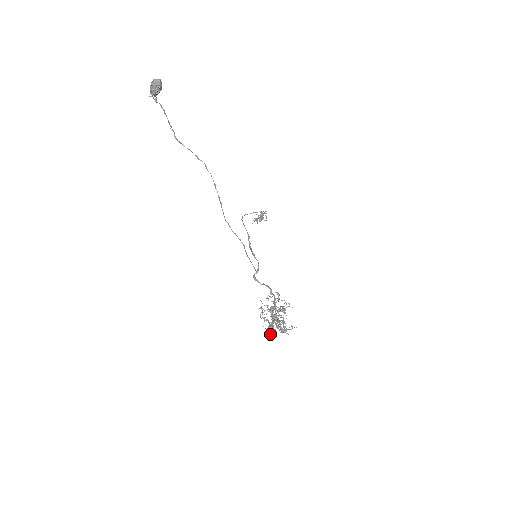
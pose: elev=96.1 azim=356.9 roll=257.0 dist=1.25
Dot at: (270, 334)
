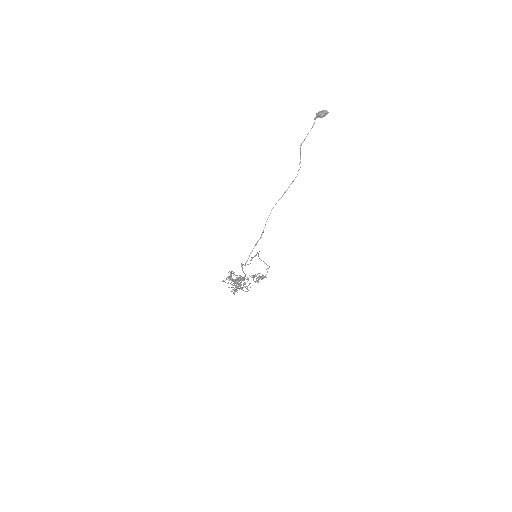
Dot at: occluded
